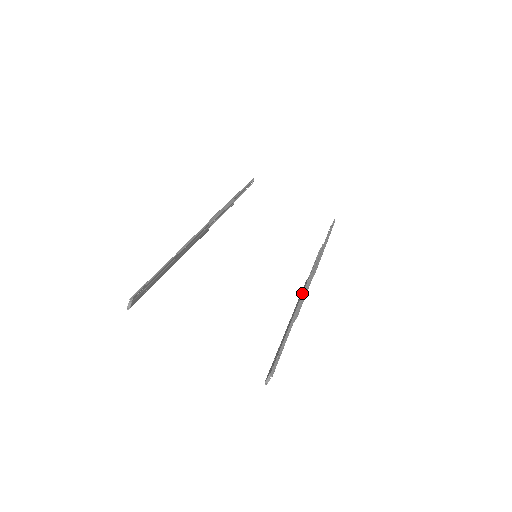
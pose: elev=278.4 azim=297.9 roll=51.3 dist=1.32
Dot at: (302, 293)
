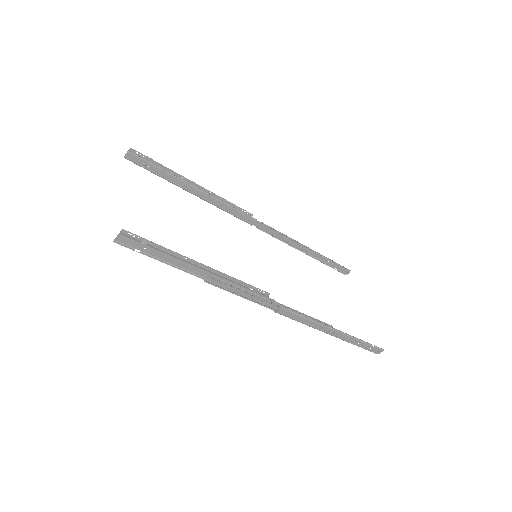
Dot at: occluded
